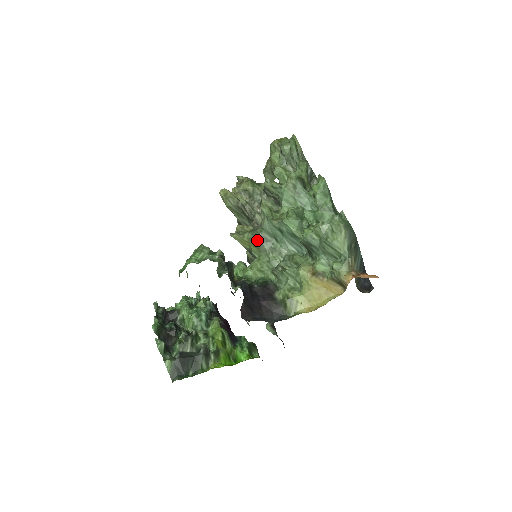
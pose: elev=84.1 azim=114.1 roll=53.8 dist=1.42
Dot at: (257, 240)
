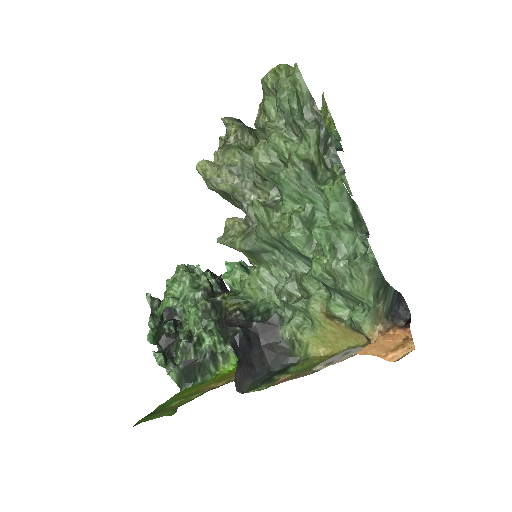
Dot at: (252, 252)
